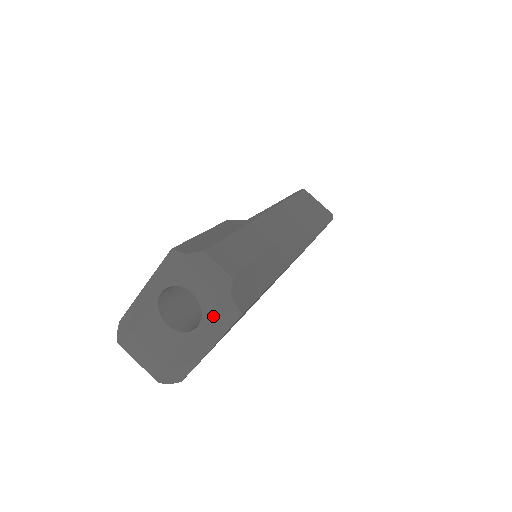
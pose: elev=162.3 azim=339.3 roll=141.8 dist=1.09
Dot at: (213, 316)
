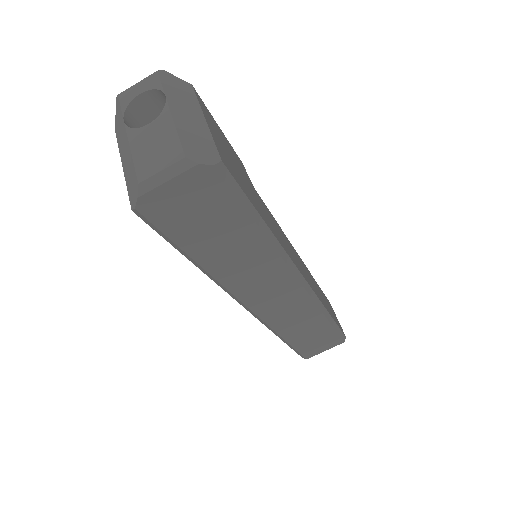
Dot at: (168, 87)
